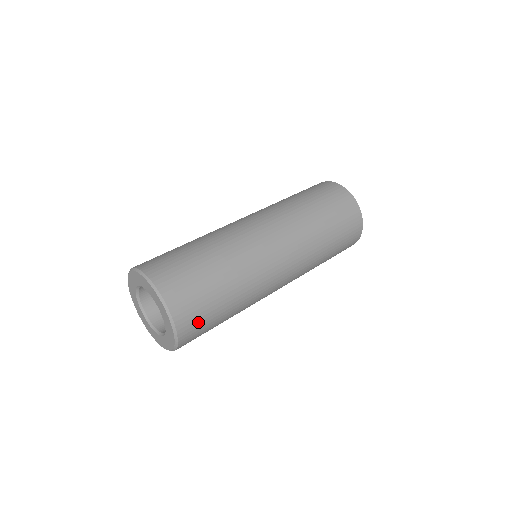
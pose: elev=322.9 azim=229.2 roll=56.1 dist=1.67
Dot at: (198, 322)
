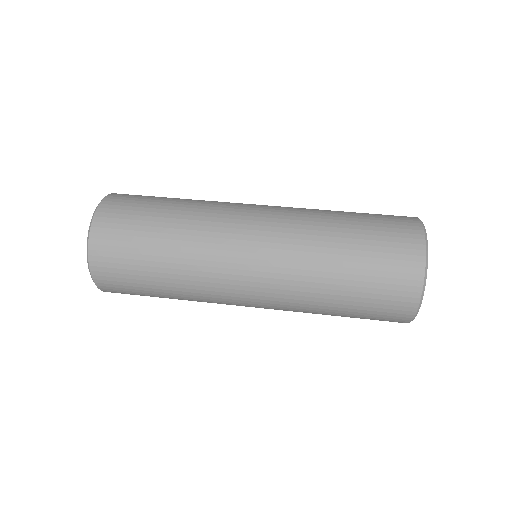
Dot at: (120, 284)
